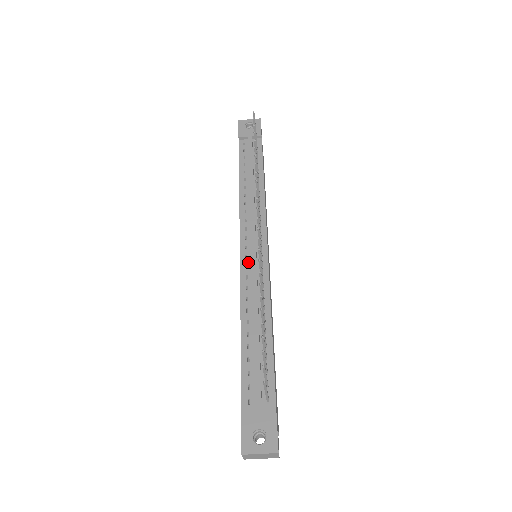
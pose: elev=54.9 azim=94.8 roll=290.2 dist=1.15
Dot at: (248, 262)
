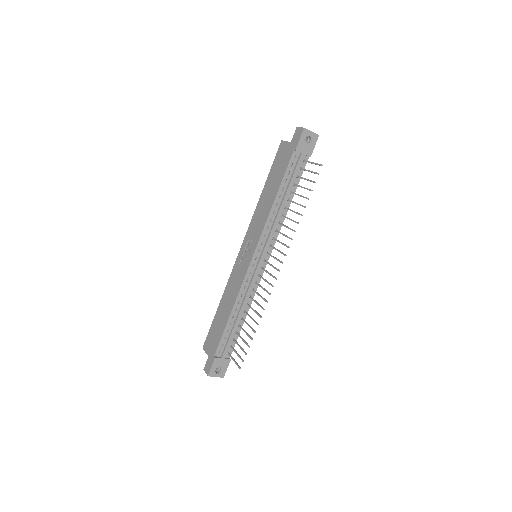
Dot at: (253, 270)
